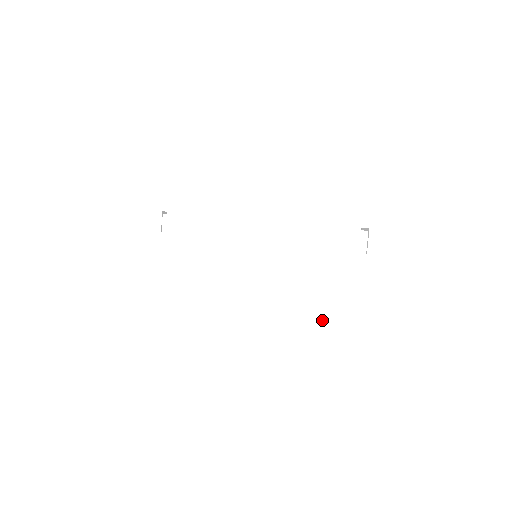
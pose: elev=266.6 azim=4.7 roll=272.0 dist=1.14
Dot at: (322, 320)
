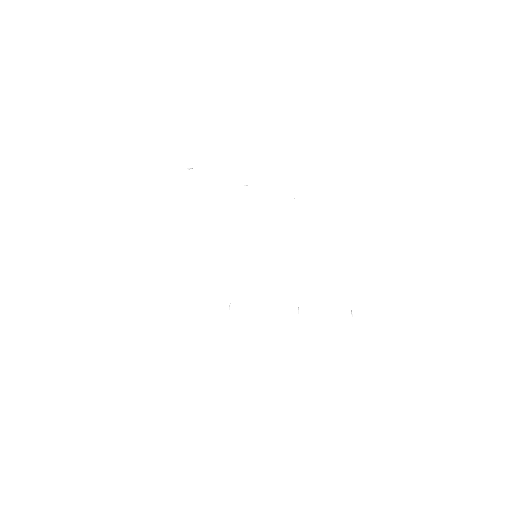
Dot at: (310, 364)
